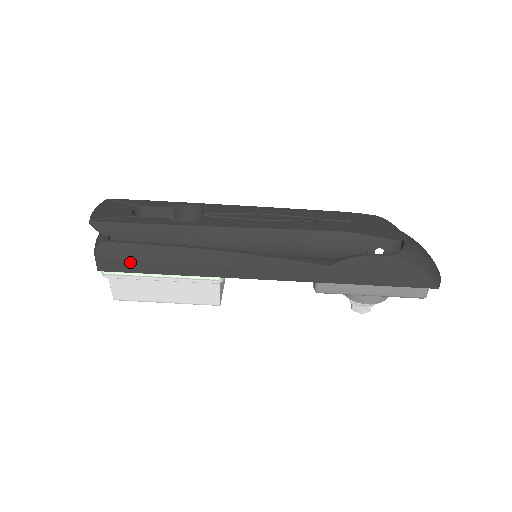
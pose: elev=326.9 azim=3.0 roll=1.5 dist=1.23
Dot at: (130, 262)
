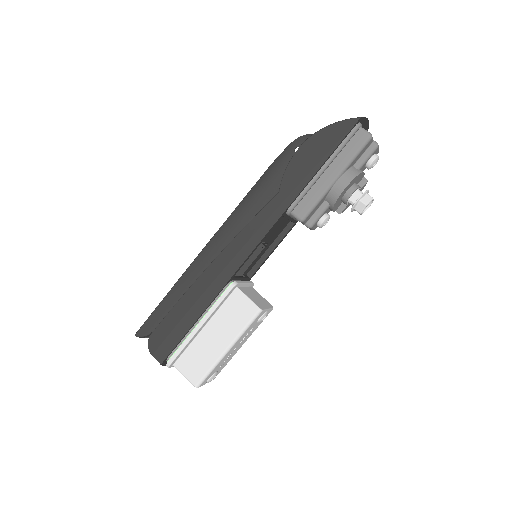
Dot at: (171, 334)
